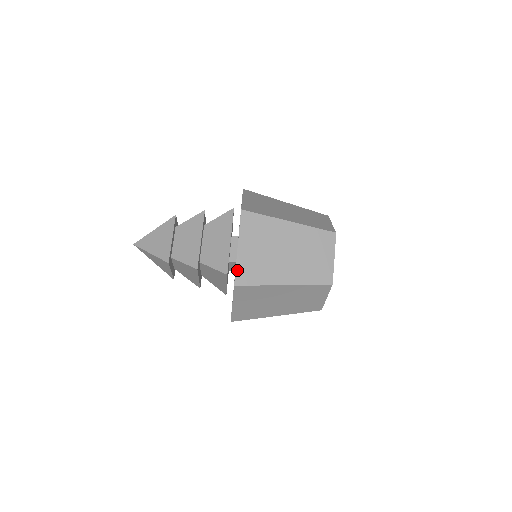
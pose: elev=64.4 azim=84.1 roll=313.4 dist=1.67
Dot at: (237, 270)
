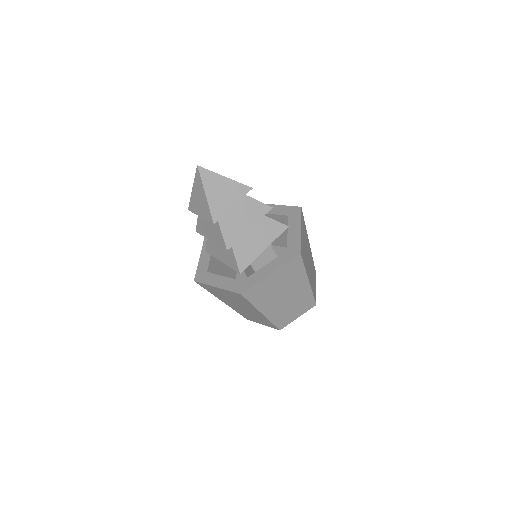
Dot at: (254, 286)
